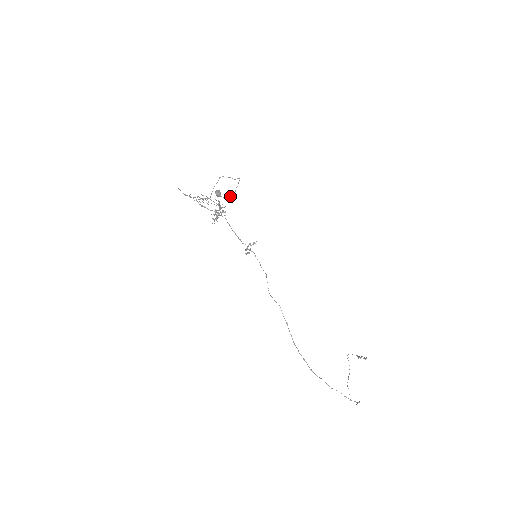
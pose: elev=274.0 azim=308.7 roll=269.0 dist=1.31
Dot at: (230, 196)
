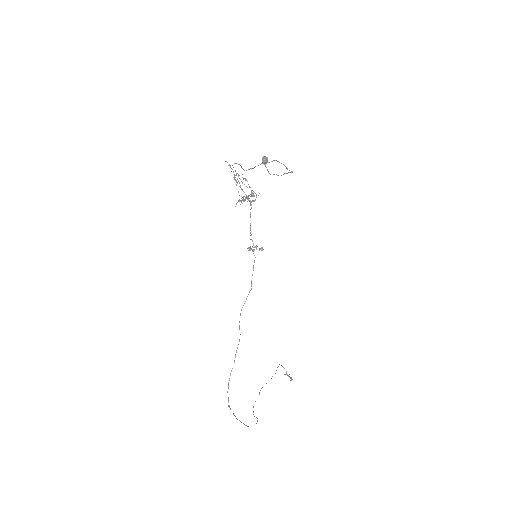
Dot at: (274, 174)
